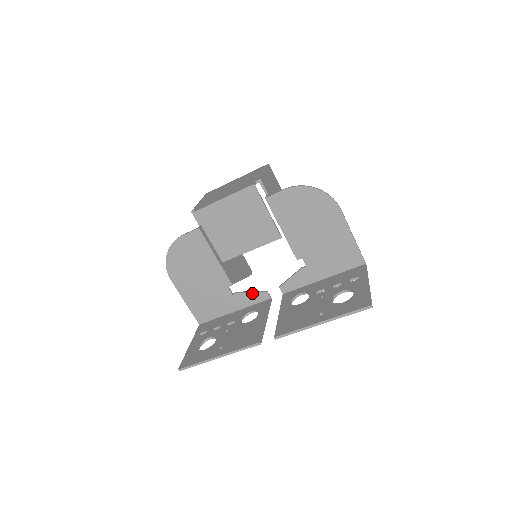
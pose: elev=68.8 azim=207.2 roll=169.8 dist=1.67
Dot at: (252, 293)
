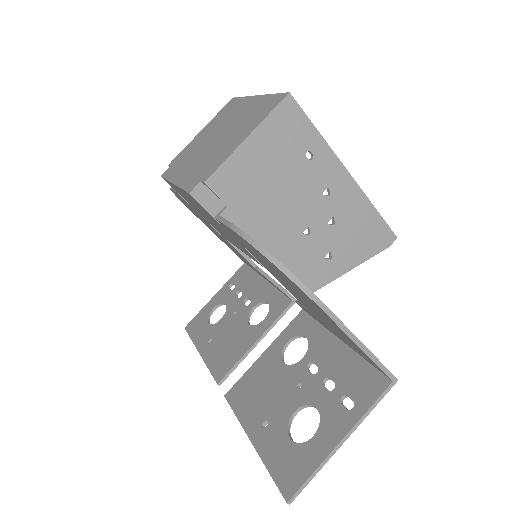
Dot at: (271, 282)
